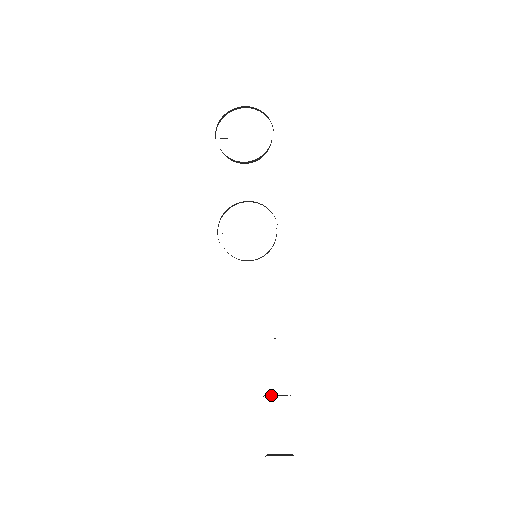
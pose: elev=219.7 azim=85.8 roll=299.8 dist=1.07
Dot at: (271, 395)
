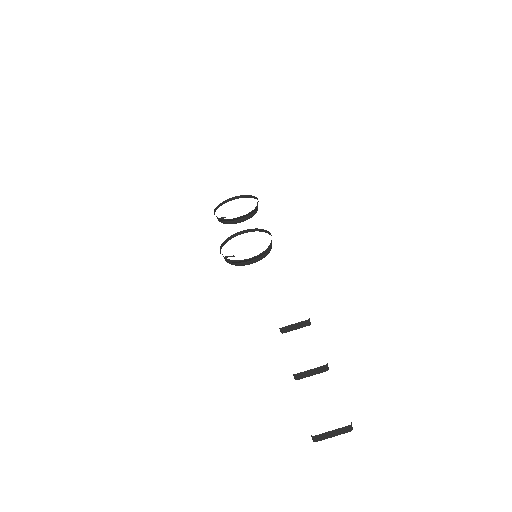
Dot at: (289, 328)
